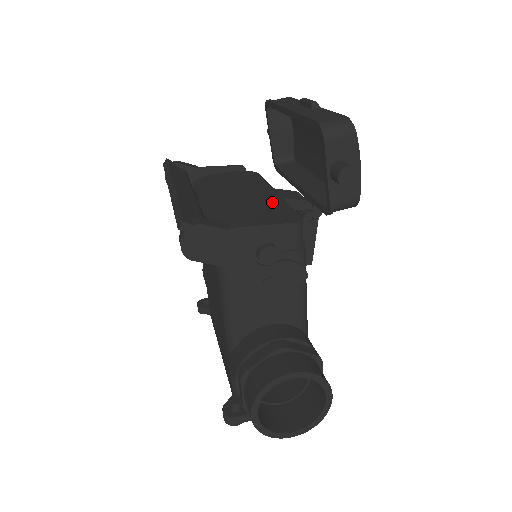
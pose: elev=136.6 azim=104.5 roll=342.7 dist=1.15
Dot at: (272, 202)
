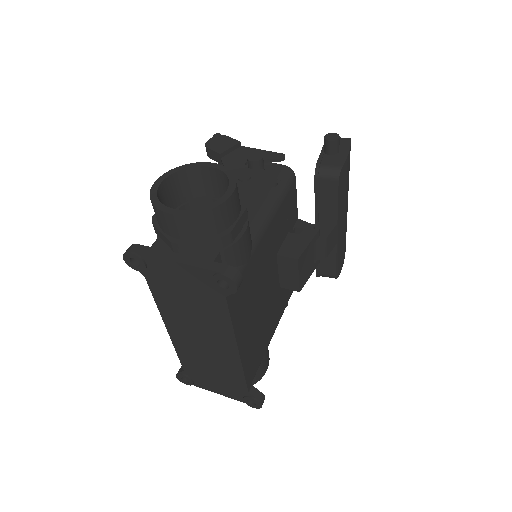
Dot at: occluded
